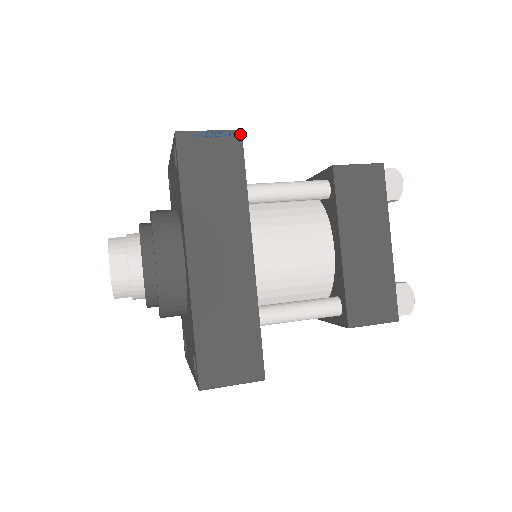
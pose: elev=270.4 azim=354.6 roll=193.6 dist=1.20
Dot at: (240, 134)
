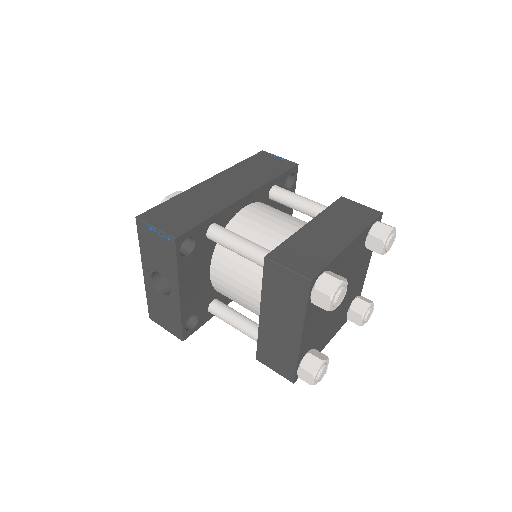
Dot at: (296, 164)
